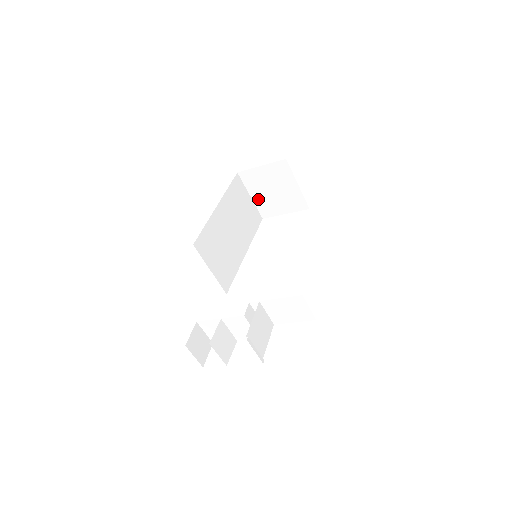
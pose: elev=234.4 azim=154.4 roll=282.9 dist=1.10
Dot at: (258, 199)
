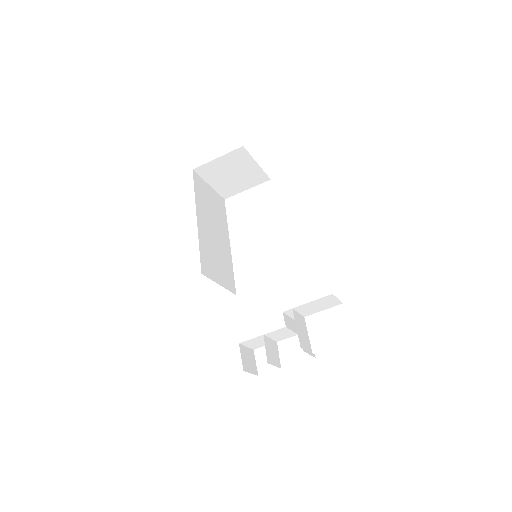
Dot at: (218, 185)
